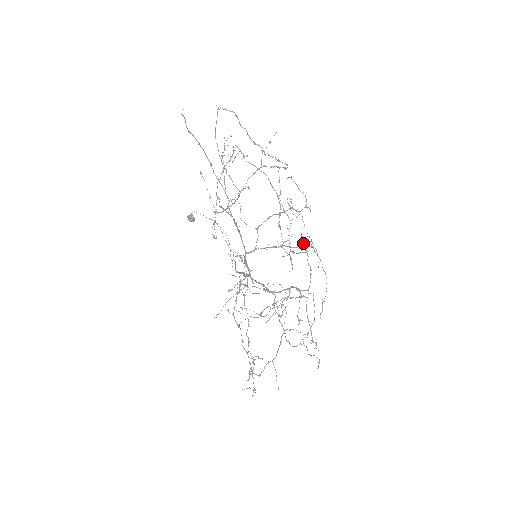
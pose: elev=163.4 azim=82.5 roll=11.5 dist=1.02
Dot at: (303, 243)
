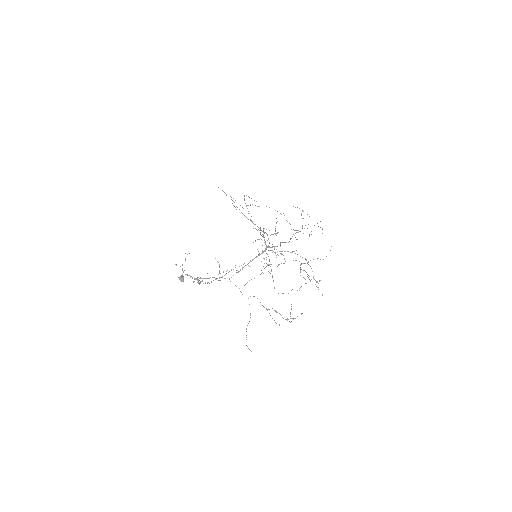
Dot at: (286, 220)
